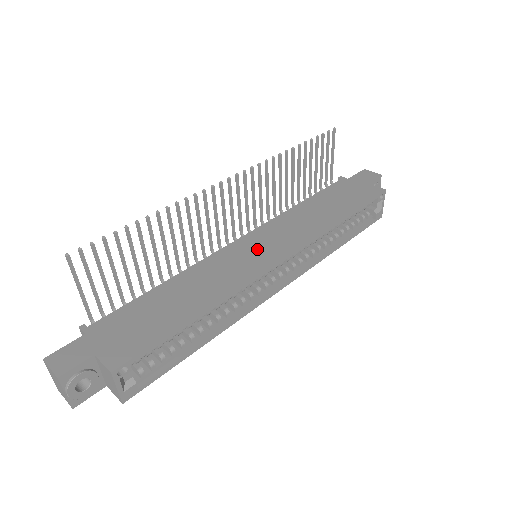
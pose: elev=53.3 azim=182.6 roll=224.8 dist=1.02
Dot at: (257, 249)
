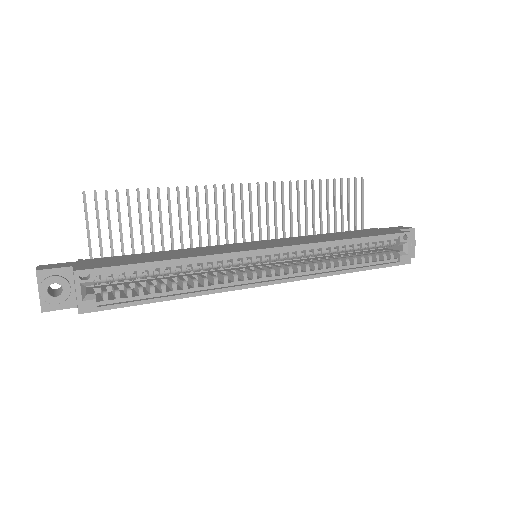
Dot at: (255, 245)
